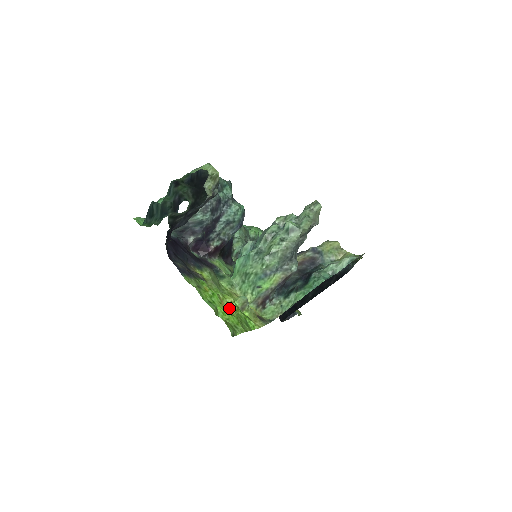
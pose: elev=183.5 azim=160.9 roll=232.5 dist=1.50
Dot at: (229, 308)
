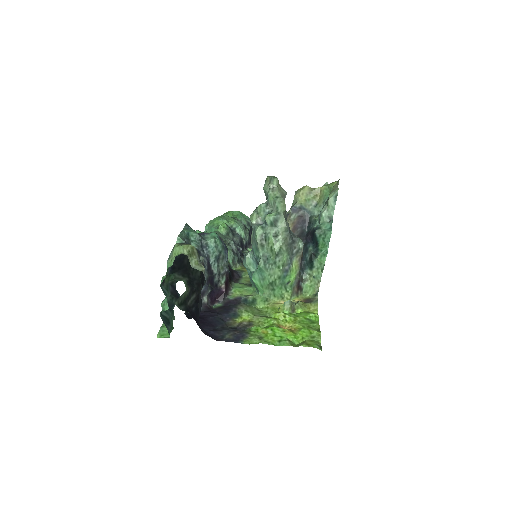
Dot at: (289, 324)
